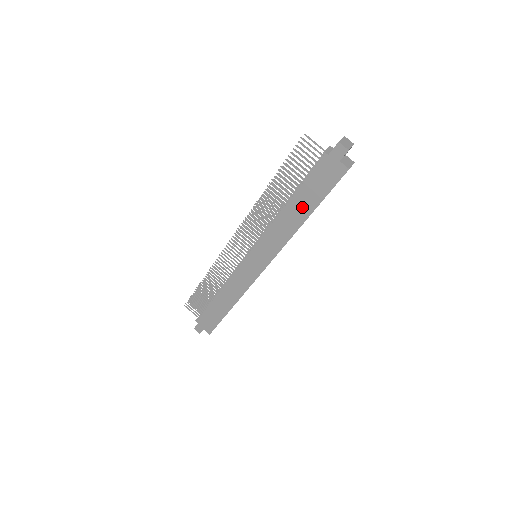
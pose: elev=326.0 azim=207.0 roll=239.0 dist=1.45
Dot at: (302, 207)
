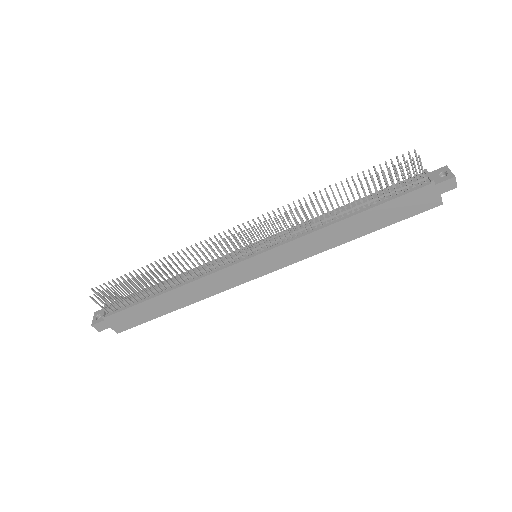
Dot at: (365, 224)
